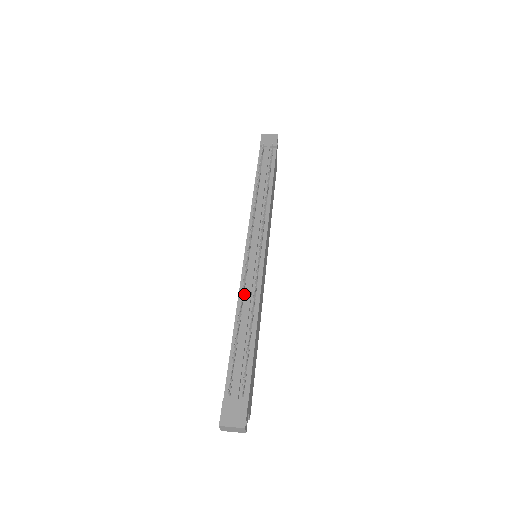
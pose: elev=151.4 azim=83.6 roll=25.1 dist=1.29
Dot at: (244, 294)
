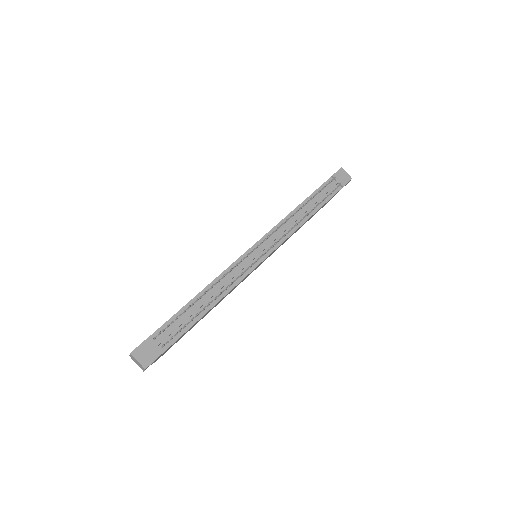
Dot at: (223, 278)
